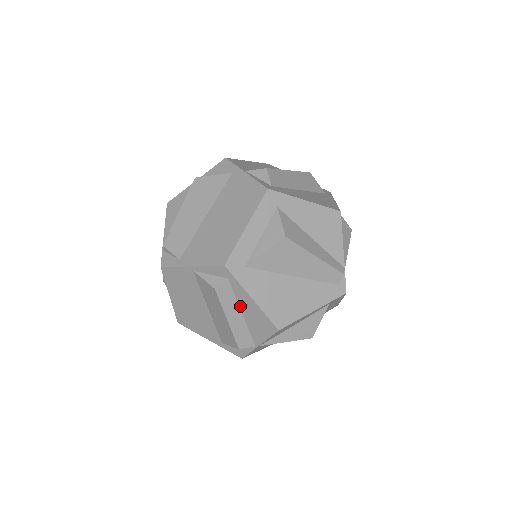
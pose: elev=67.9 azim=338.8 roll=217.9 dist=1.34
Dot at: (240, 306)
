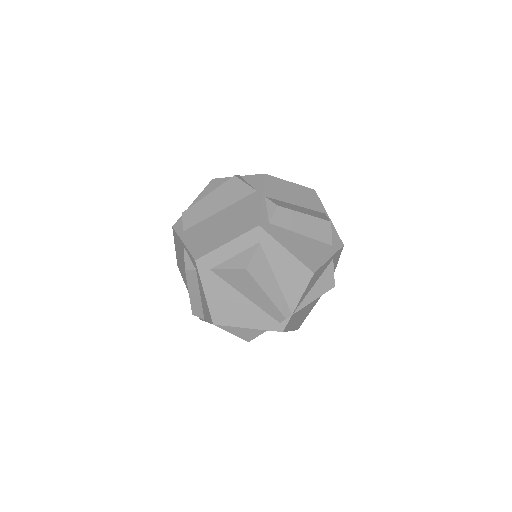
Dot at: (200, 290)
